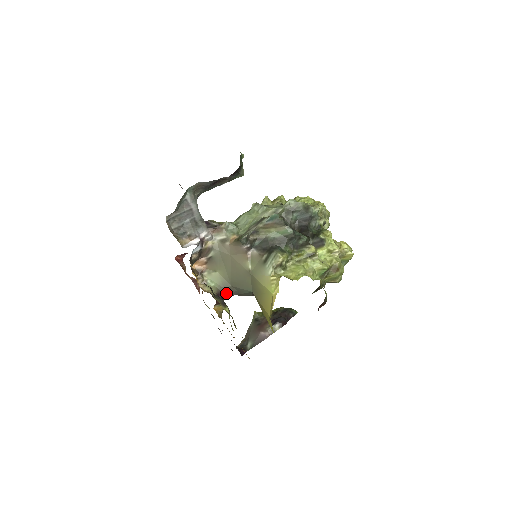
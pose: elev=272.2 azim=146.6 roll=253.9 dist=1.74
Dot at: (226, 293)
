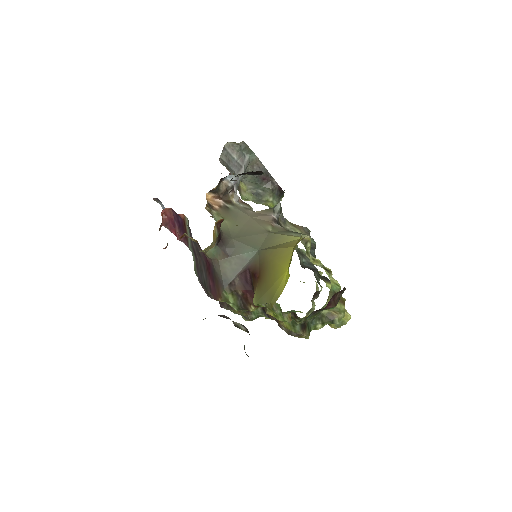
Dot at: (222, 240)
